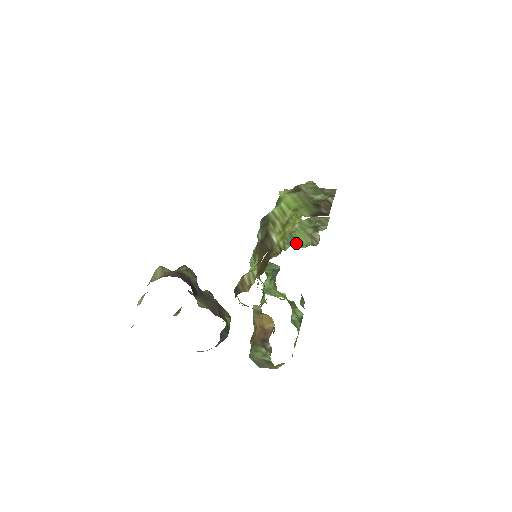
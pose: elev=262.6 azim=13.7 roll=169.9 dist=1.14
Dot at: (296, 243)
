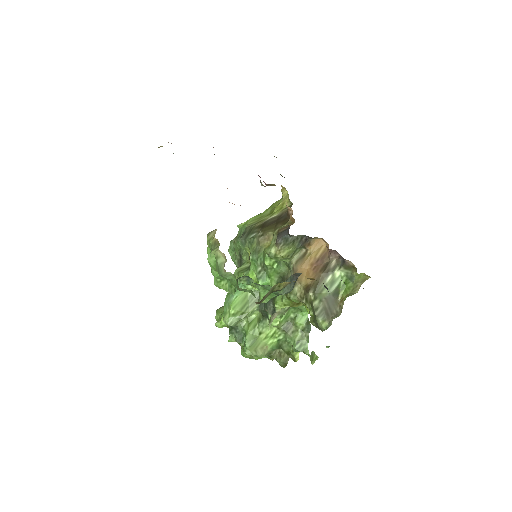
Dot at: occluded
